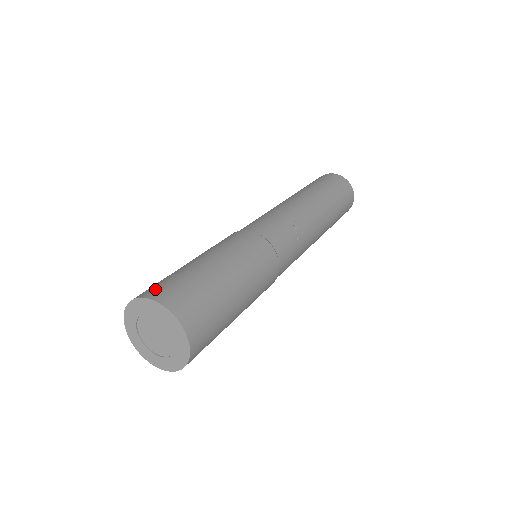
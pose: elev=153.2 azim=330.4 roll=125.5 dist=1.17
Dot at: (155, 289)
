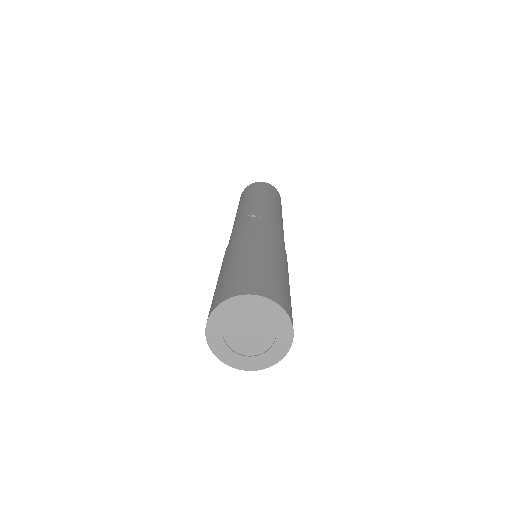
Dot at: occluded
